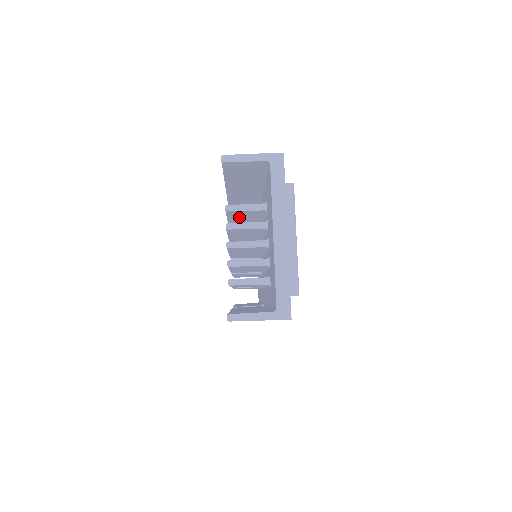
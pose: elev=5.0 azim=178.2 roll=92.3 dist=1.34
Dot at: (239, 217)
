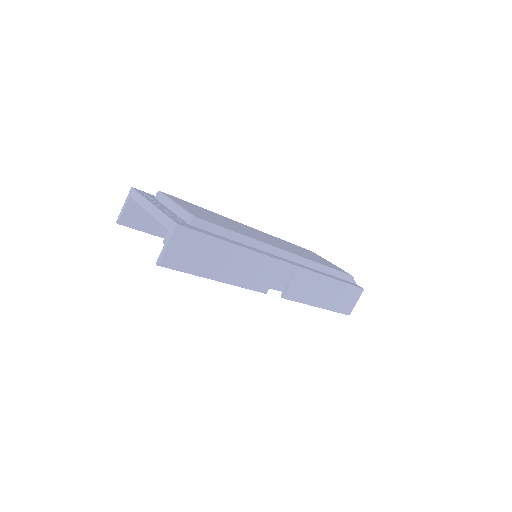
Dot at: occluded
